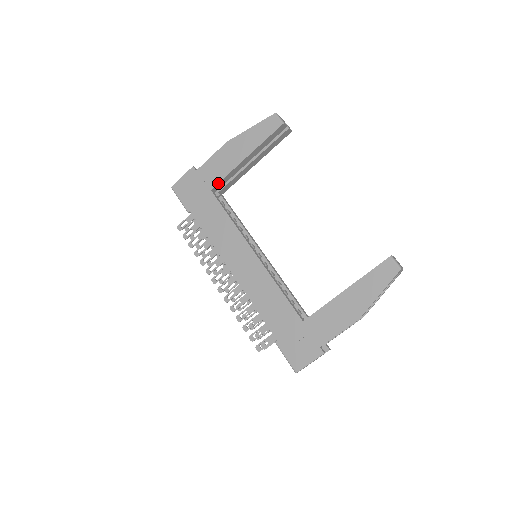
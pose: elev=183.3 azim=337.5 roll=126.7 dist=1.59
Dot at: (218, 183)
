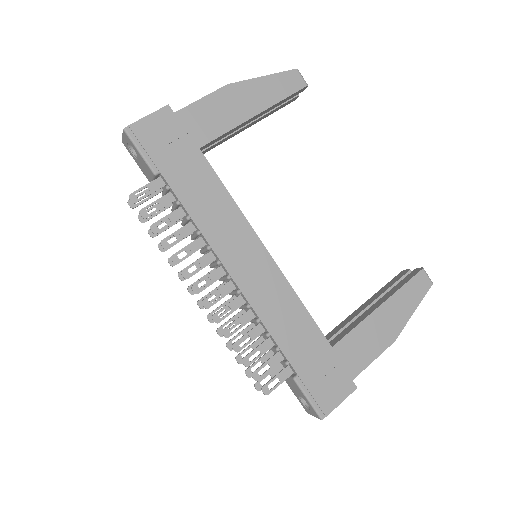
Dot at: (212, 140)
